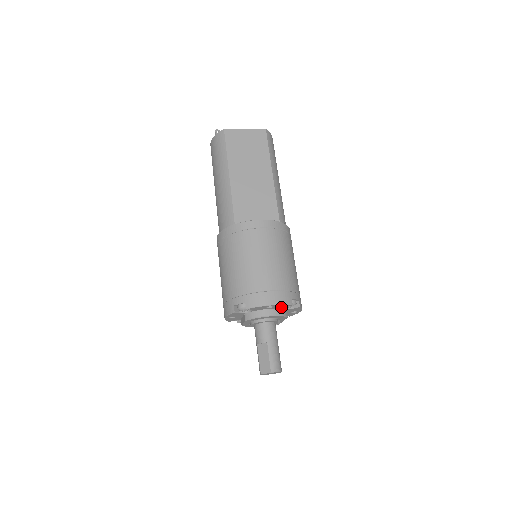
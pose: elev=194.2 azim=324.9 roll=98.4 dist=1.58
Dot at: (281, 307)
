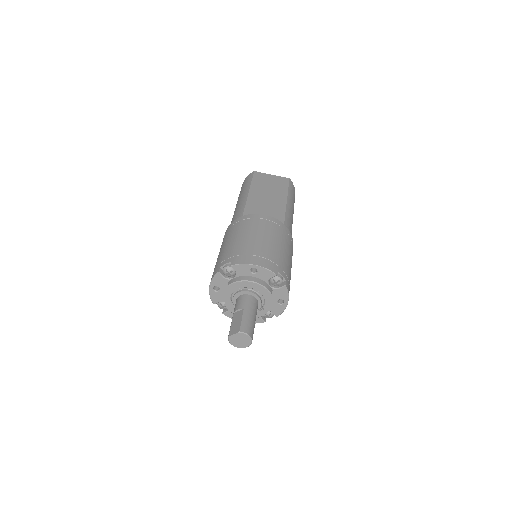
Dot at: (266, 277)
